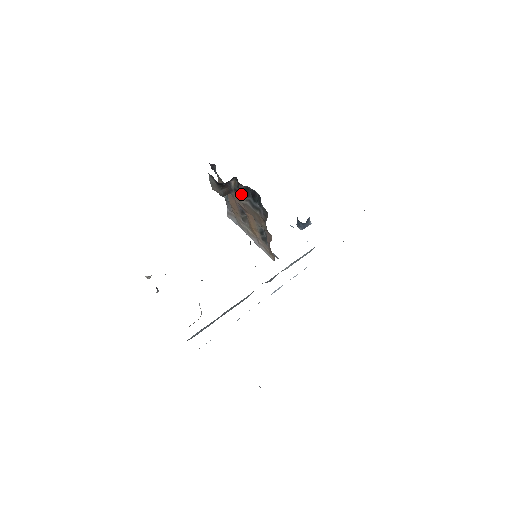
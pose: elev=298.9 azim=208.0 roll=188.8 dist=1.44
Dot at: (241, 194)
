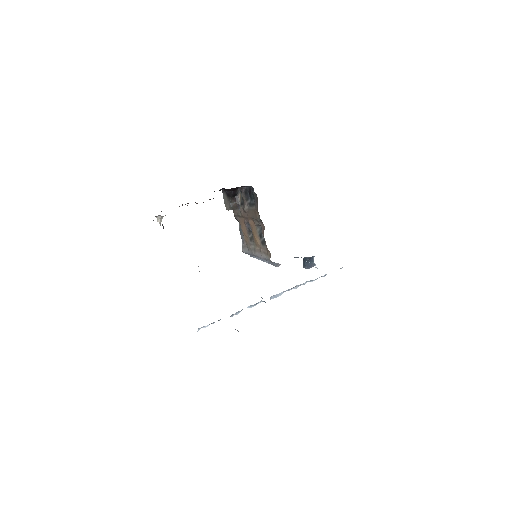
Dot at: (244, 202)
